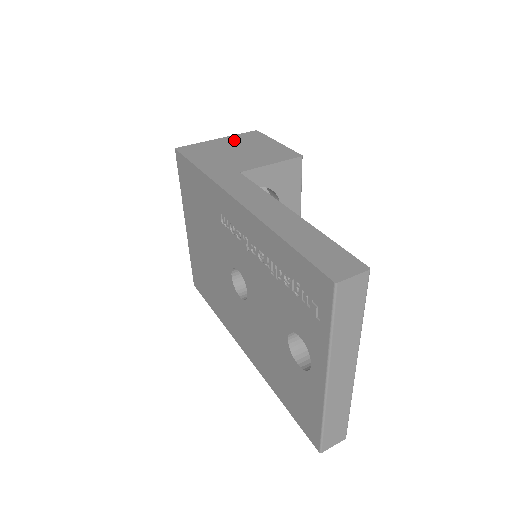
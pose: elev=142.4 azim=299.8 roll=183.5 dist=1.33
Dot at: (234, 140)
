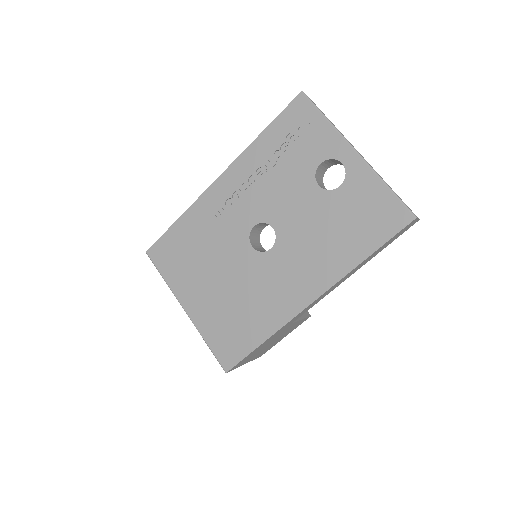
Dot at: occluded
